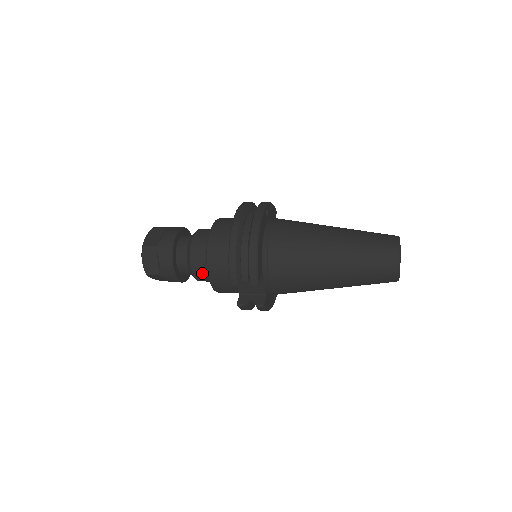
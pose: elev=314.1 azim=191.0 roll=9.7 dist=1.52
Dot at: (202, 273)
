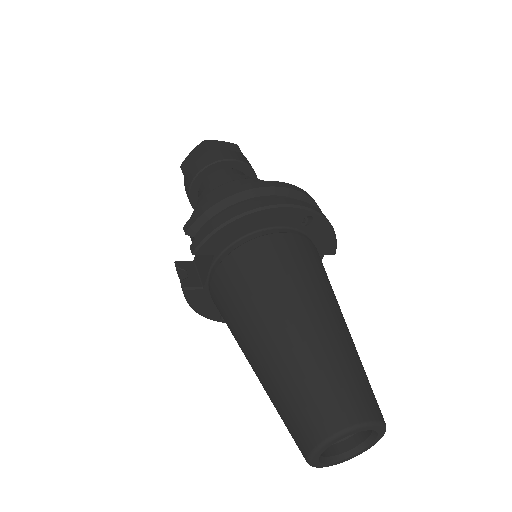
Dot at: occluded
